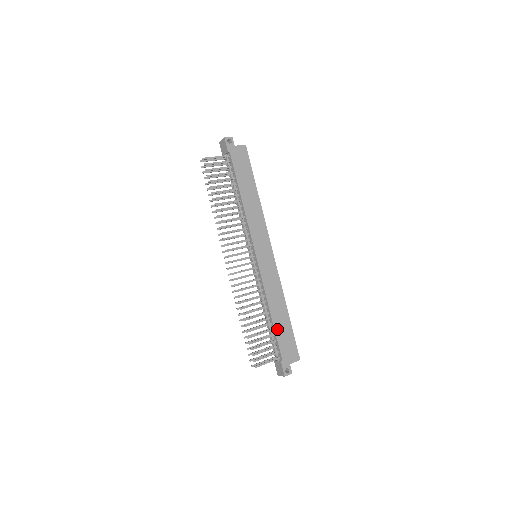
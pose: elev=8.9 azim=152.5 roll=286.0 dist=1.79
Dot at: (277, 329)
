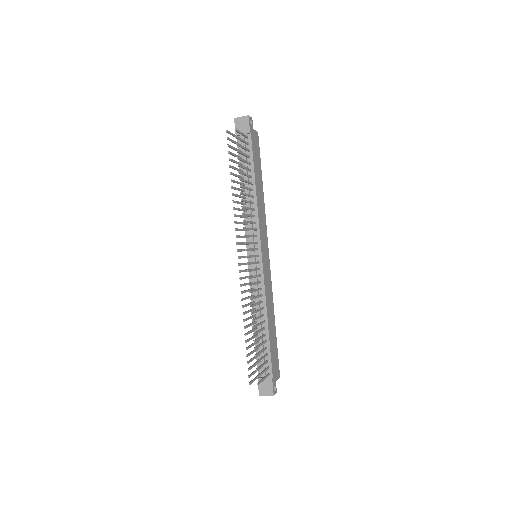
Dot at: (270, 341)
